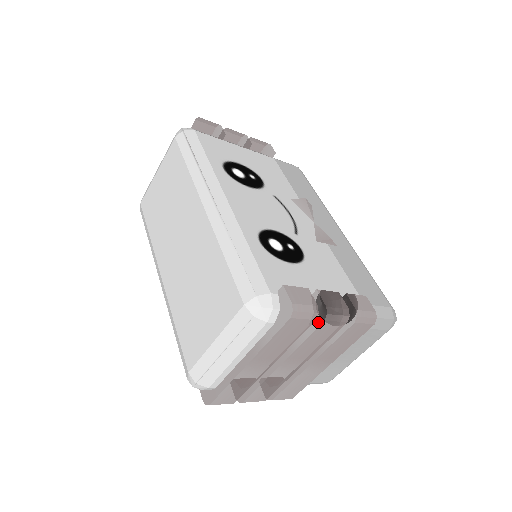
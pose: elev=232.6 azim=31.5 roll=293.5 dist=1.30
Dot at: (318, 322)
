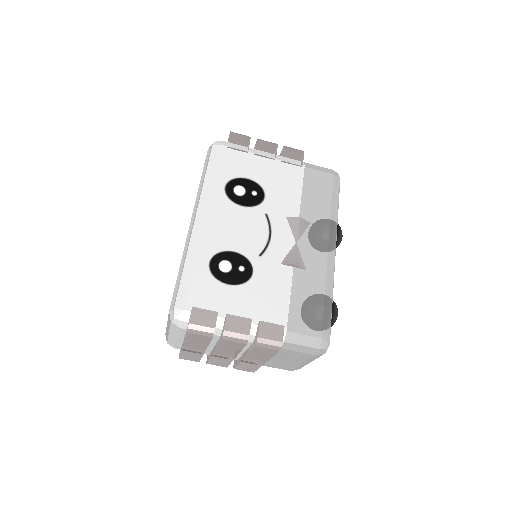
Dot at: (221, 338)
